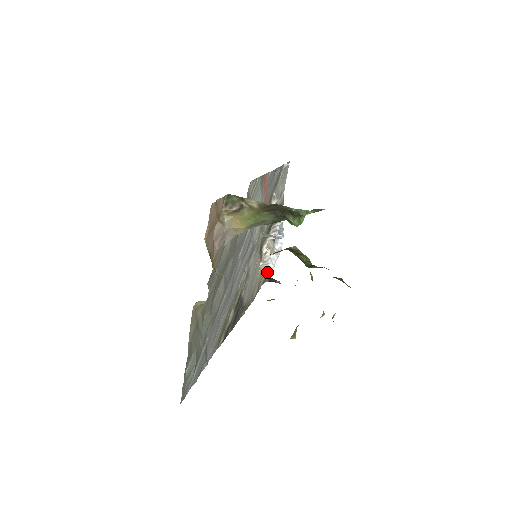
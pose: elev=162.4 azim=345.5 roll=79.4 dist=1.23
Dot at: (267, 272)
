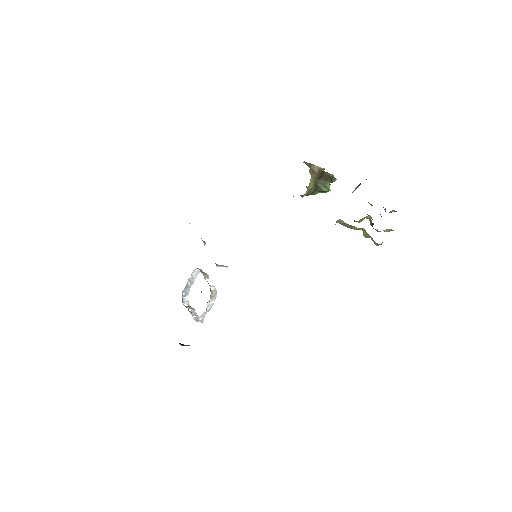
Dot at: (203, 317)
